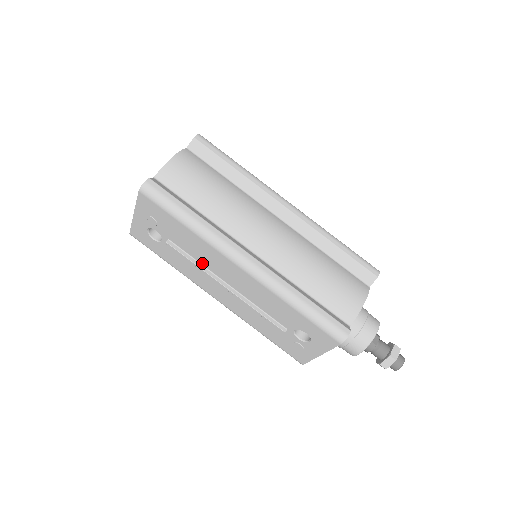
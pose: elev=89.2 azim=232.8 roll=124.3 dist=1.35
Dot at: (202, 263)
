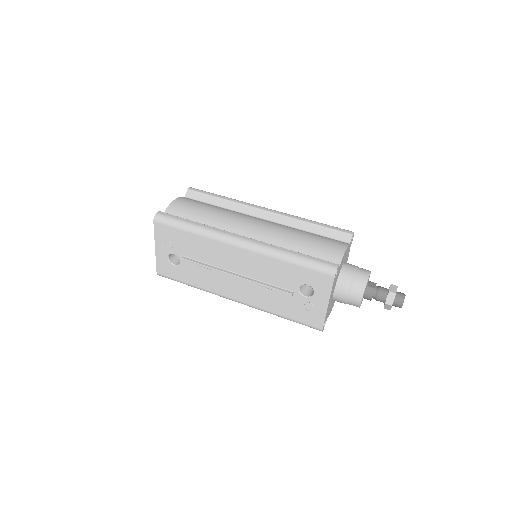
Dot at: (213, 264)
